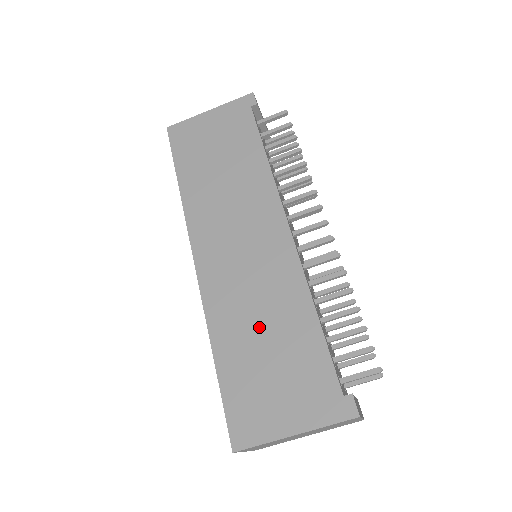
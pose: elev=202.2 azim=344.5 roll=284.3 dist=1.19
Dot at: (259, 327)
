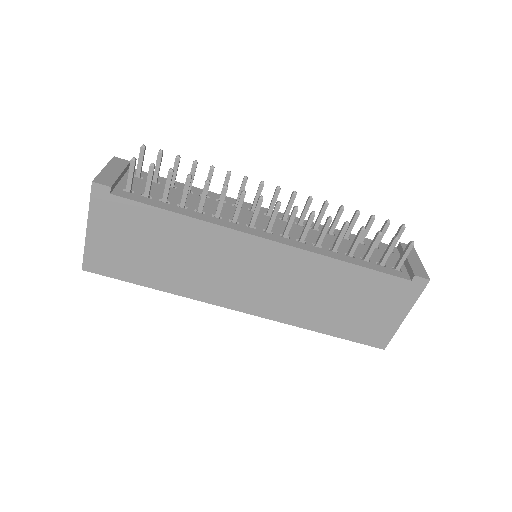
Dot at: (325, 300)
